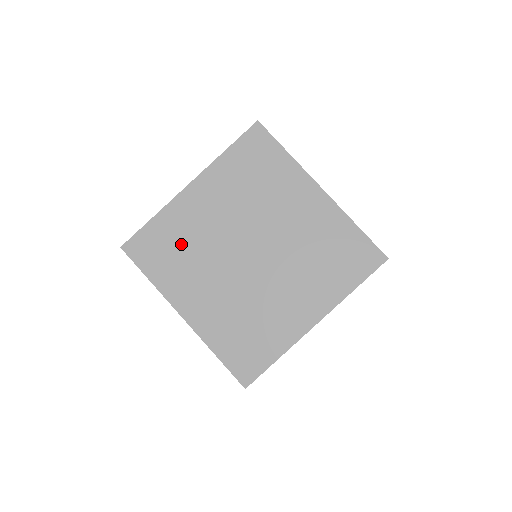
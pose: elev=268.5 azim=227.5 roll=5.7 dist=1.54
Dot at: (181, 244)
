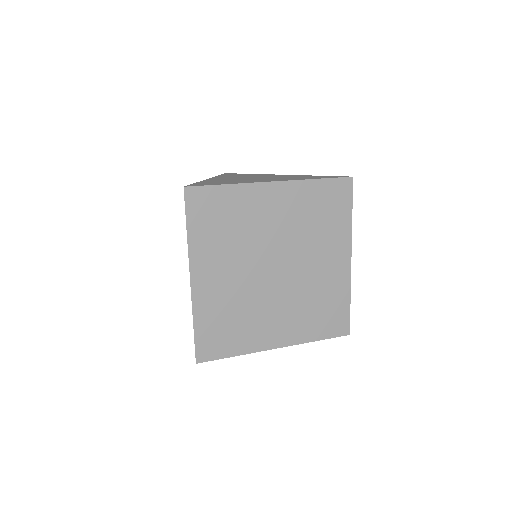
Dot at: (229, 316)
